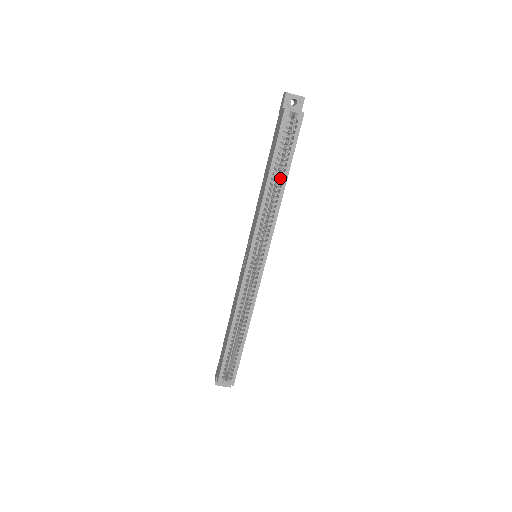
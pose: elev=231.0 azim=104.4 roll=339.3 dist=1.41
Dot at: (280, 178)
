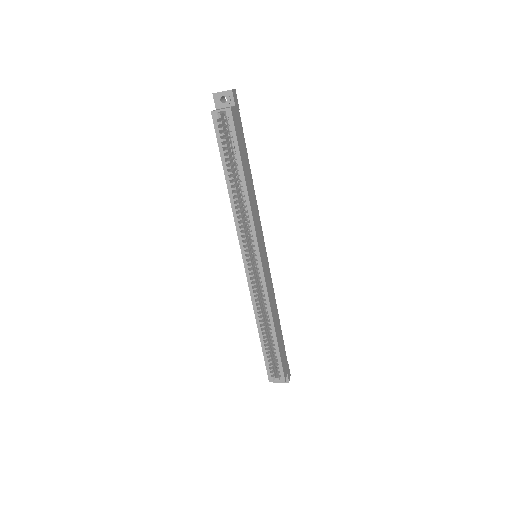
Dot at: (238, 178)
